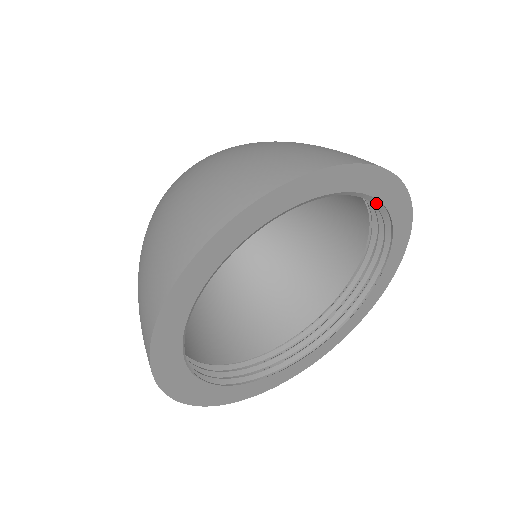
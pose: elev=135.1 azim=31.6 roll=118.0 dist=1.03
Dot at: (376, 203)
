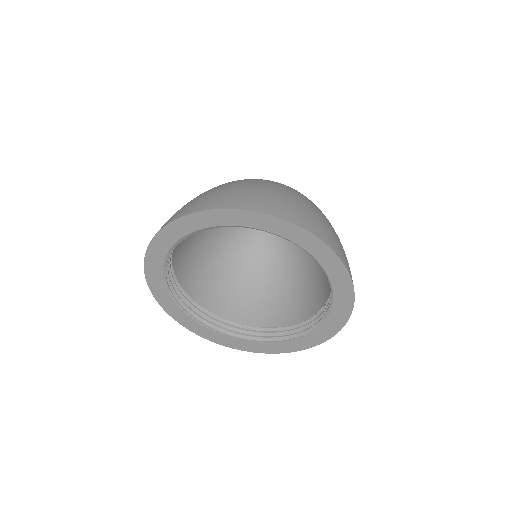
Dot at: (270, 232)
